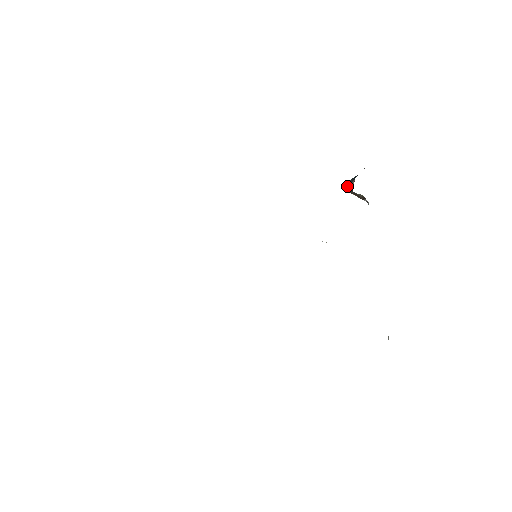
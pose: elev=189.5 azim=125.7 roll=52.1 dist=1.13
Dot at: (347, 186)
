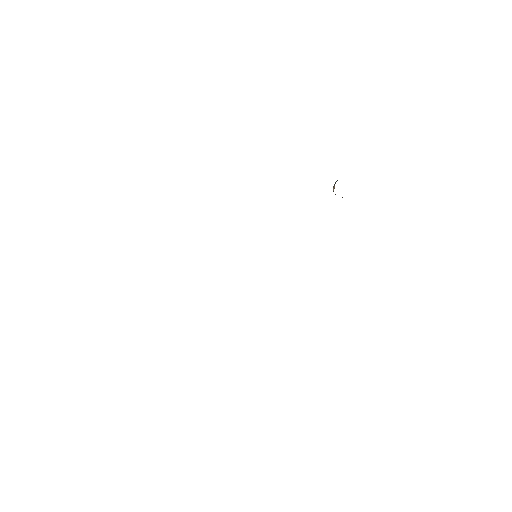
Dot at: occluded
